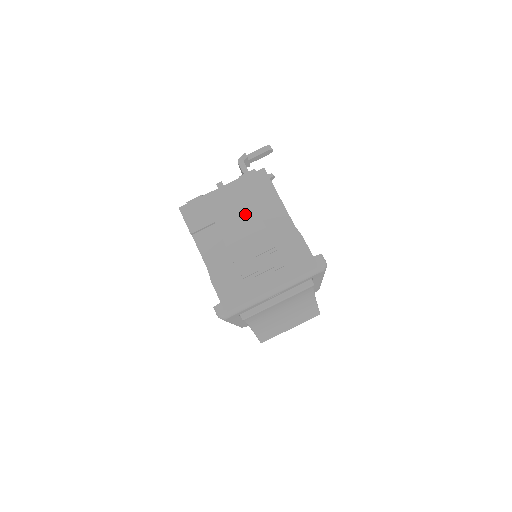
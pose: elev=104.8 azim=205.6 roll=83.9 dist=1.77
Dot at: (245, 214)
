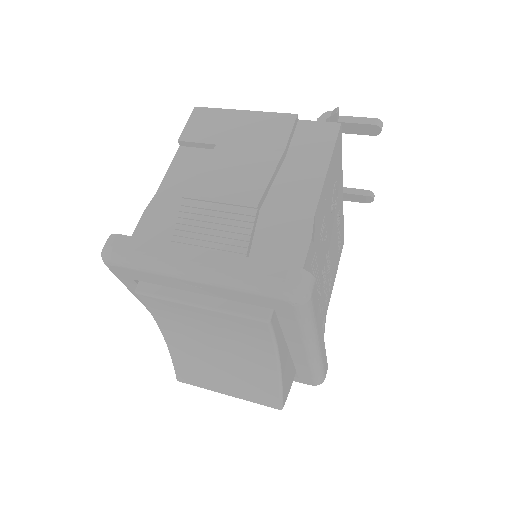
Dot at: (260, 156)
